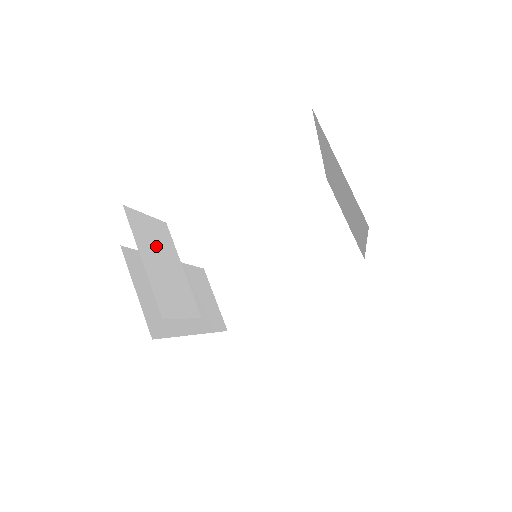
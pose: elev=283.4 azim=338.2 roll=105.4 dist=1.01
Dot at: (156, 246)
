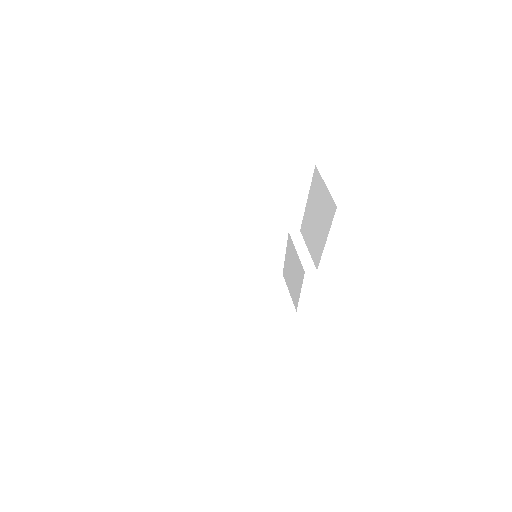
Dot at: occluded
